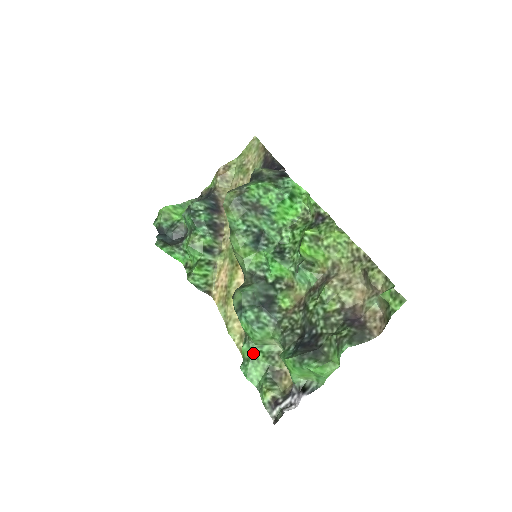
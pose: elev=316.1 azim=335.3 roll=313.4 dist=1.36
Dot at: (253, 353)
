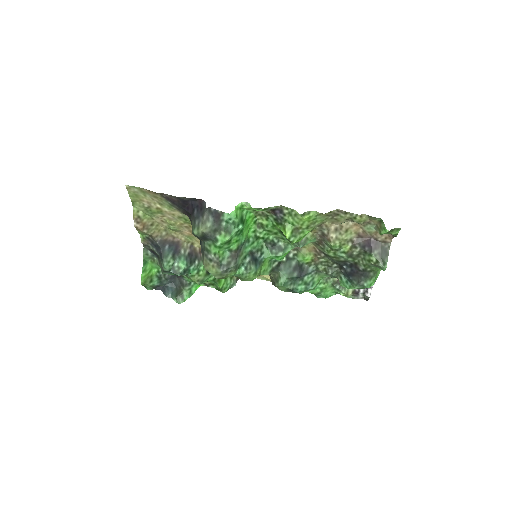
Dot at: (318, 289)
